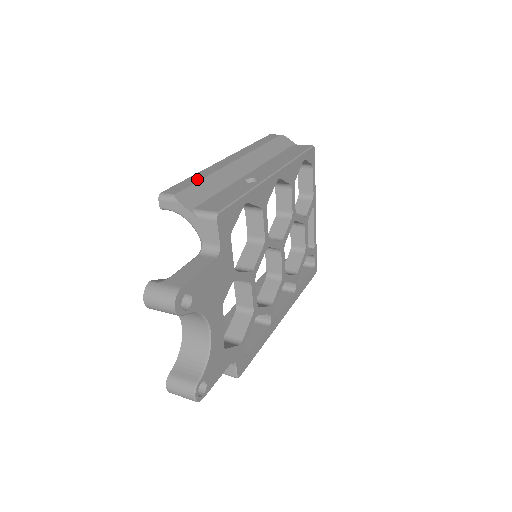
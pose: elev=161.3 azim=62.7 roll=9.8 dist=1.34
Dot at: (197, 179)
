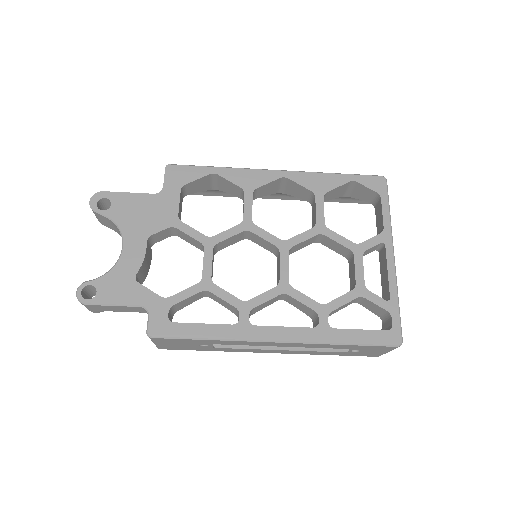
Dot at: occluded
